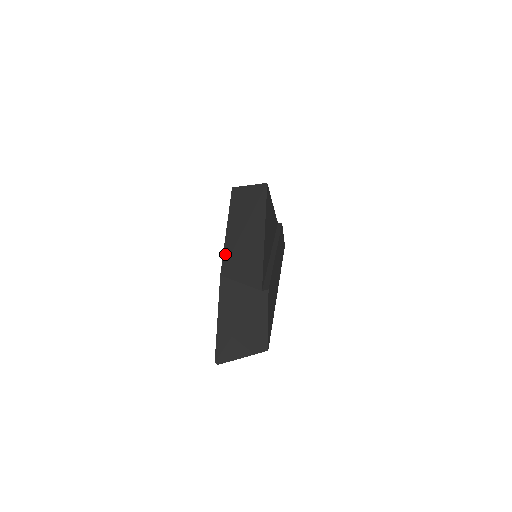
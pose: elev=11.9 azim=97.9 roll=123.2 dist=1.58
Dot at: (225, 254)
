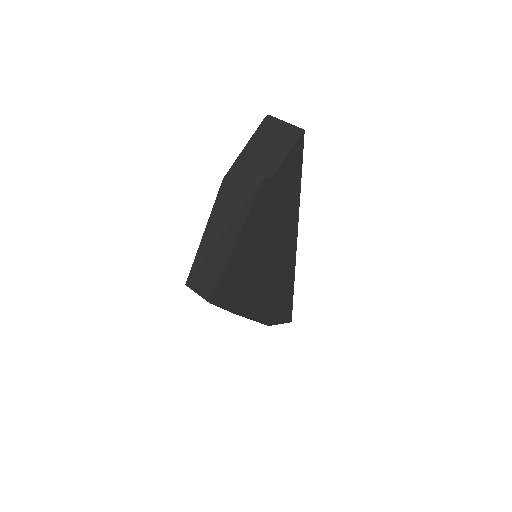
Dot at: occluded
